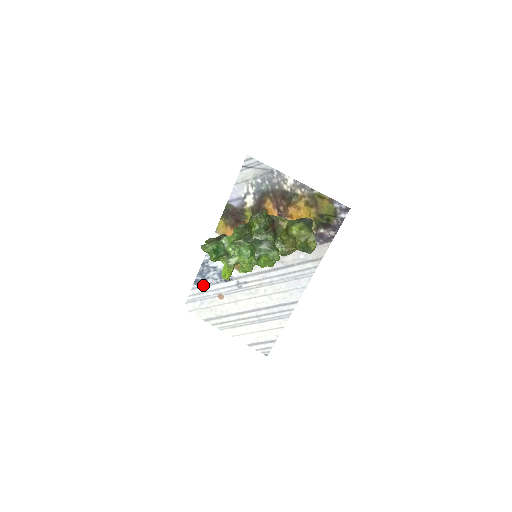
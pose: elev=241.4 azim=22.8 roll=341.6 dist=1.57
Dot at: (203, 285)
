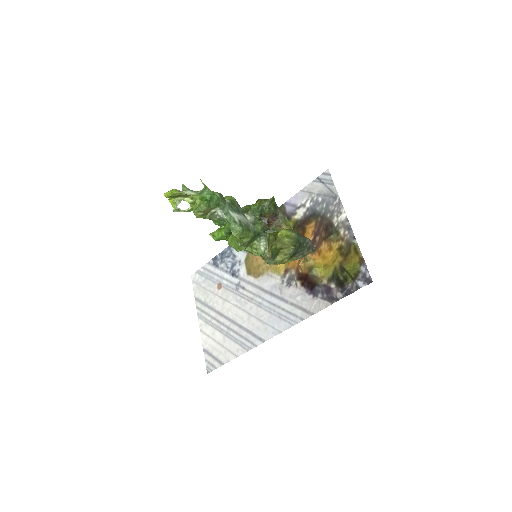
Dot at: (217, 265)
